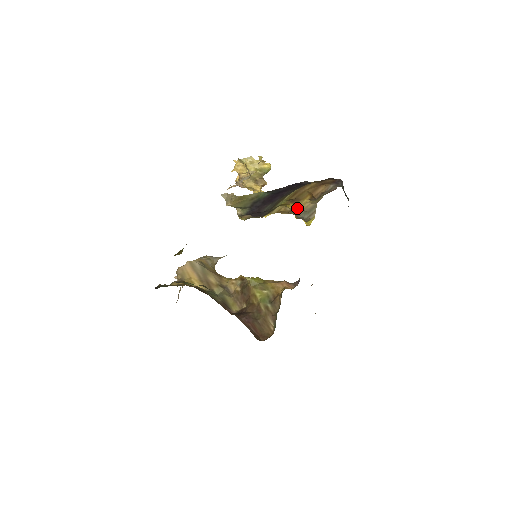
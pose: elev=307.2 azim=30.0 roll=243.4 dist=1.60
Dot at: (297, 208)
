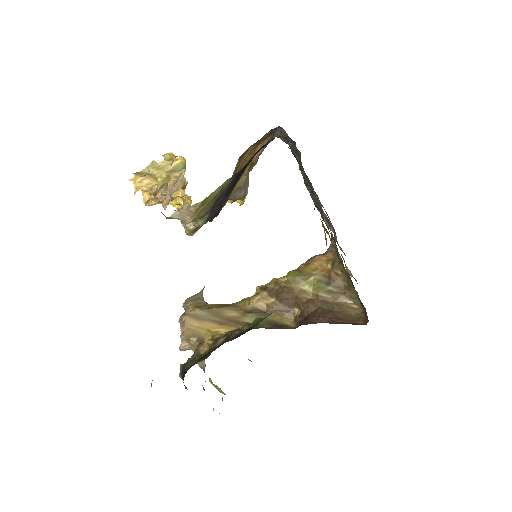
Dot at: (234, 189)
